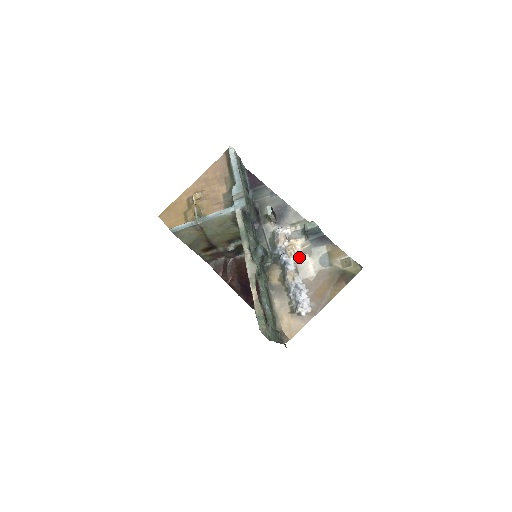
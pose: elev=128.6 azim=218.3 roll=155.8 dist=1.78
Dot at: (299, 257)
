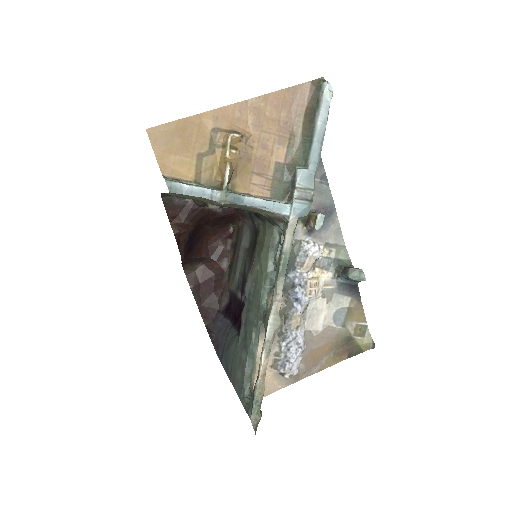
Dot at: (316, 300)
